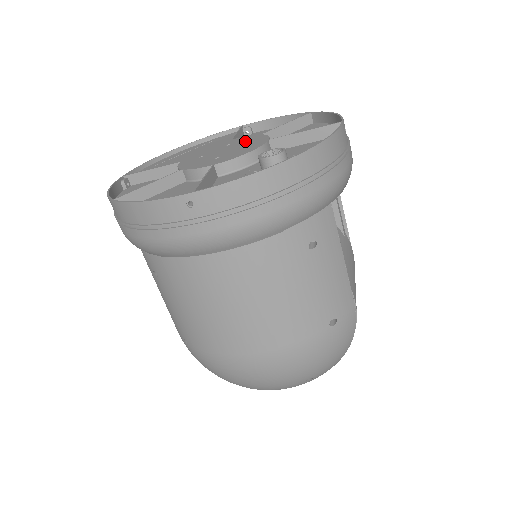
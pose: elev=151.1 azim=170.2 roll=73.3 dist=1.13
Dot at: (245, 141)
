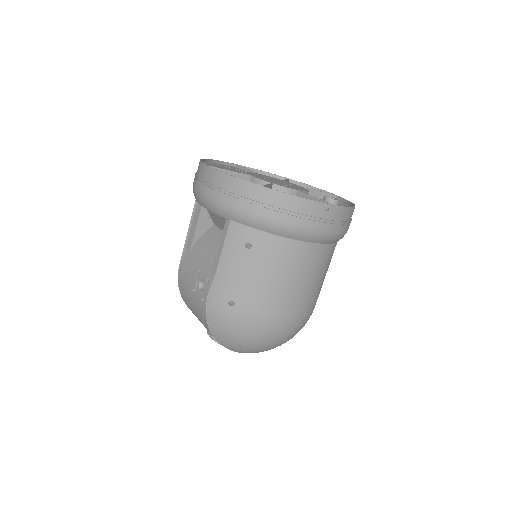
Dot at: (282, 181)
